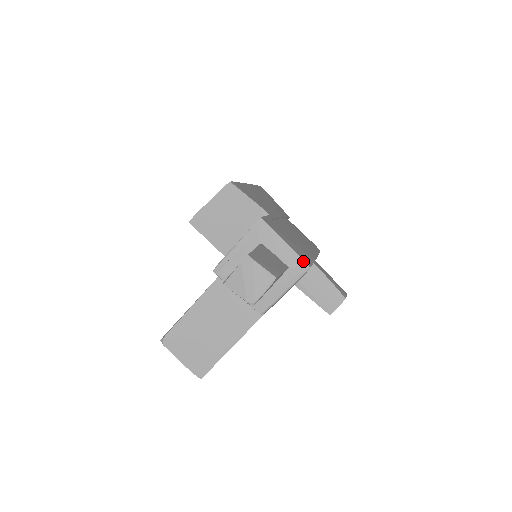
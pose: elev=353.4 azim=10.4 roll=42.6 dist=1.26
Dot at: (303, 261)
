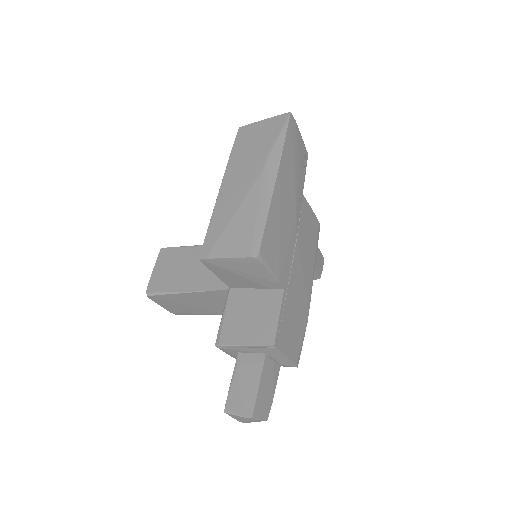
Dot at: (295, 365)
